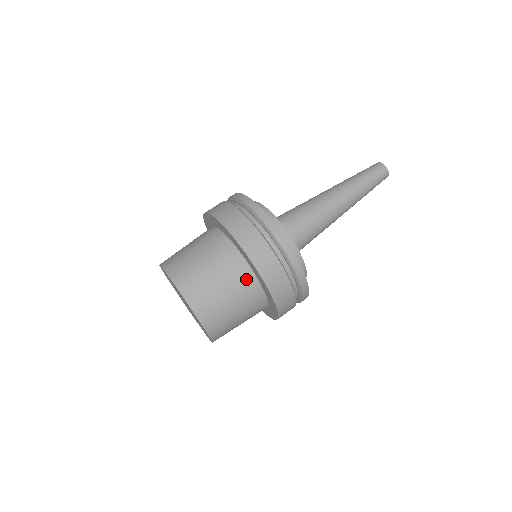
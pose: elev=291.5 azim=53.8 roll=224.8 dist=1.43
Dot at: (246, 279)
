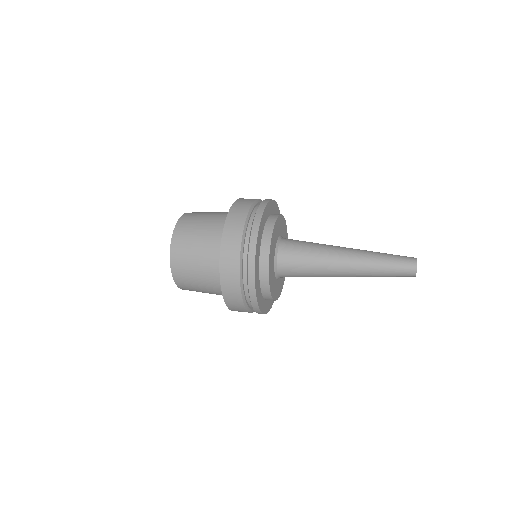
Dot at: occluded
